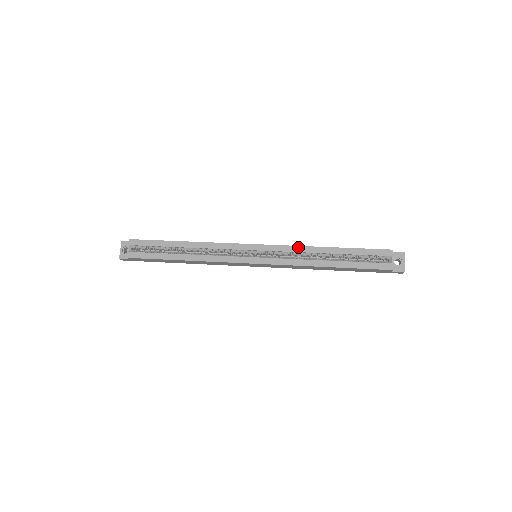
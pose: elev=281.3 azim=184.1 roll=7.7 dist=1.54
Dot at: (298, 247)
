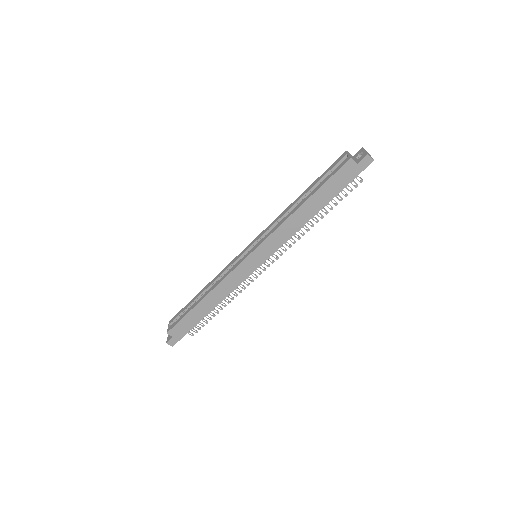
Dot at: (277, 218)
